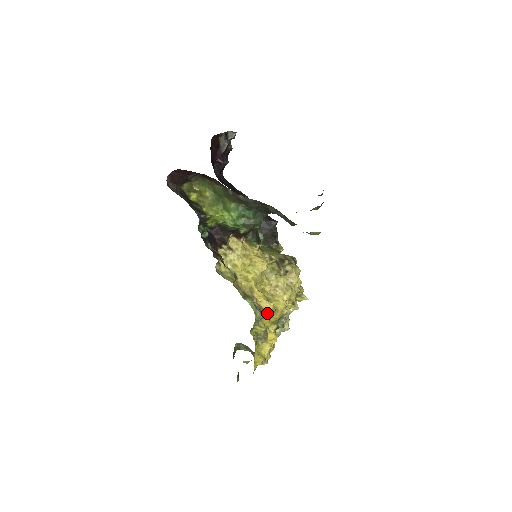
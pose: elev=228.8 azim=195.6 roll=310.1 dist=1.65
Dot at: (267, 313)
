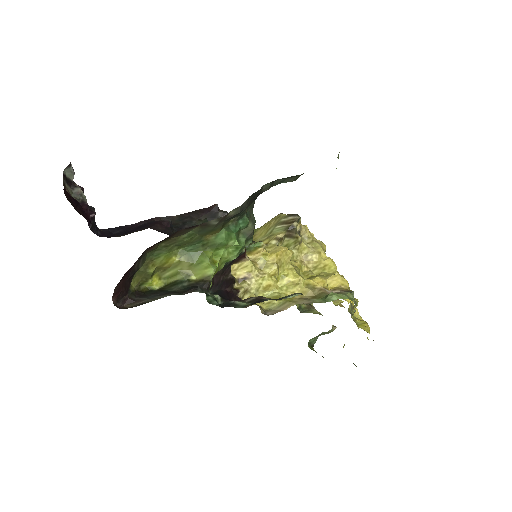
Dot at: (345, 286)
